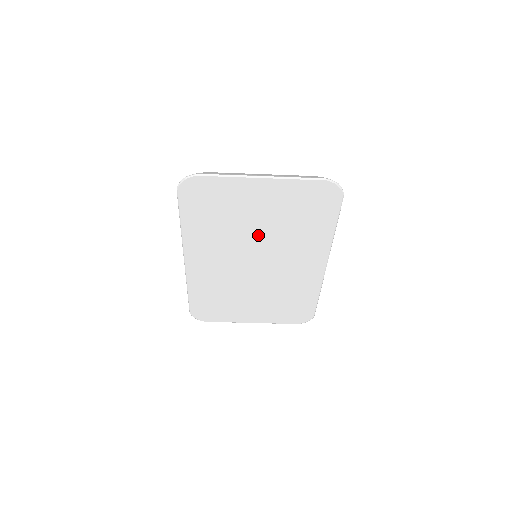
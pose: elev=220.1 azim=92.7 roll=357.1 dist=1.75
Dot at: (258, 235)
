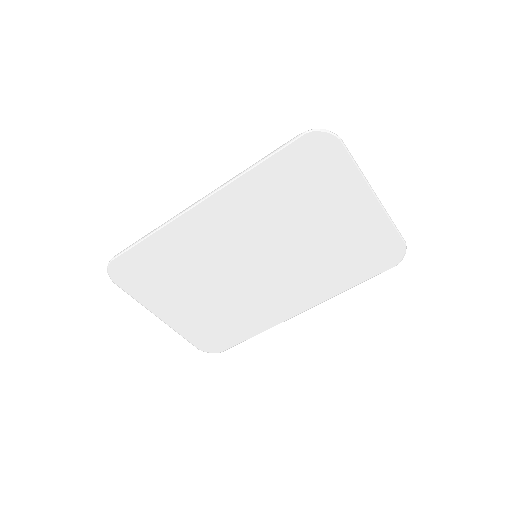
Dot at: (297, 240)
